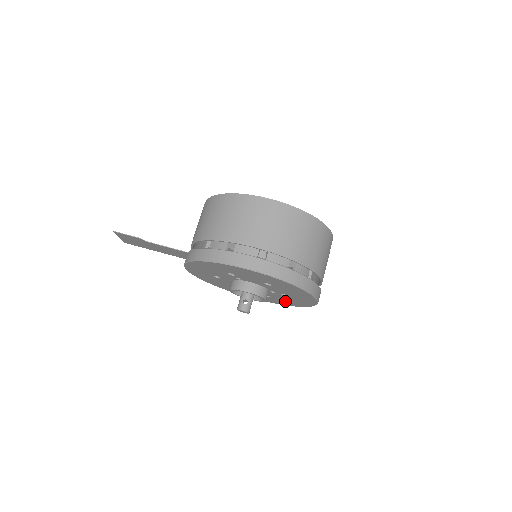
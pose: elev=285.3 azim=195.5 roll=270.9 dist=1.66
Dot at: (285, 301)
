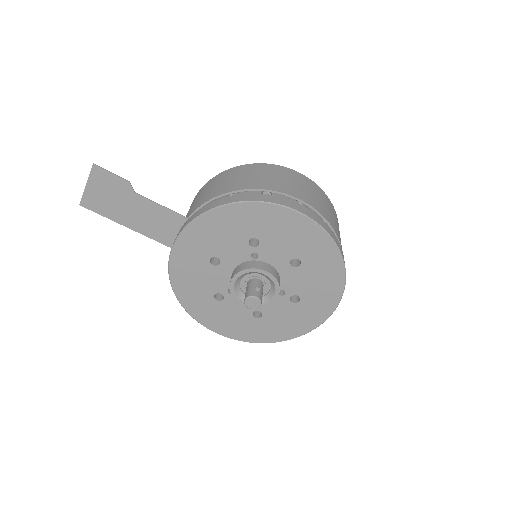
Dot at: (277, 325)
